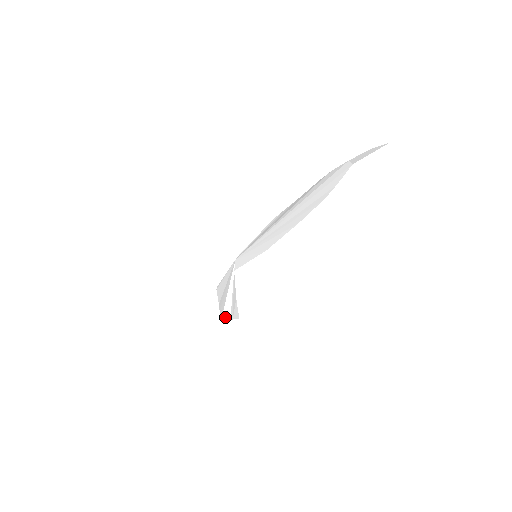
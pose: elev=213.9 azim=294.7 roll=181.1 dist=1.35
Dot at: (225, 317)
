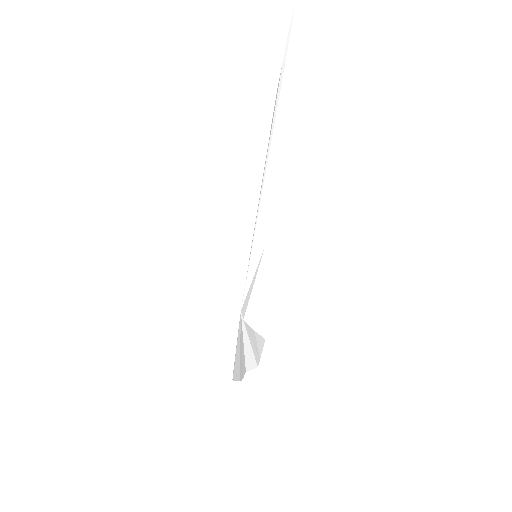
Dot at: (250, 369)
